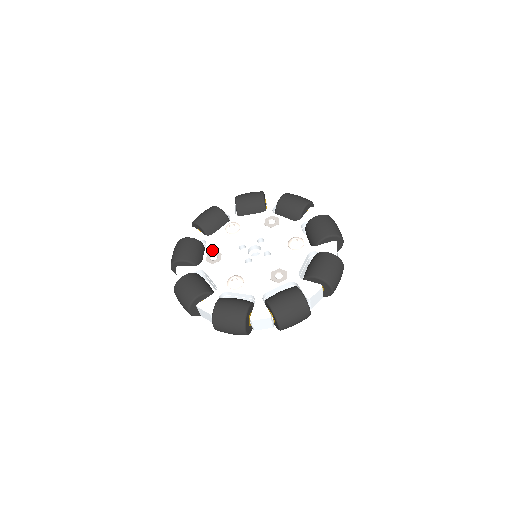
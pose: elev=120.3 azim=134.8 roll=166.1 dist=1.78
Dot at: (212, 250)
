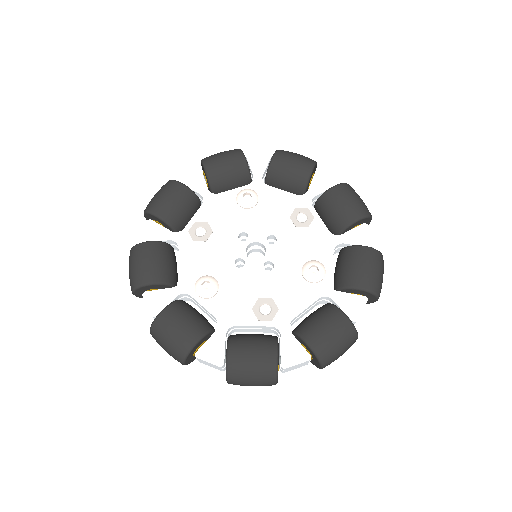
Dot at: (204, 219)
